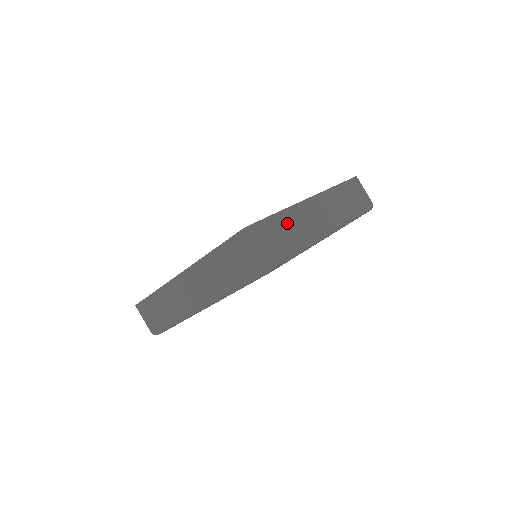
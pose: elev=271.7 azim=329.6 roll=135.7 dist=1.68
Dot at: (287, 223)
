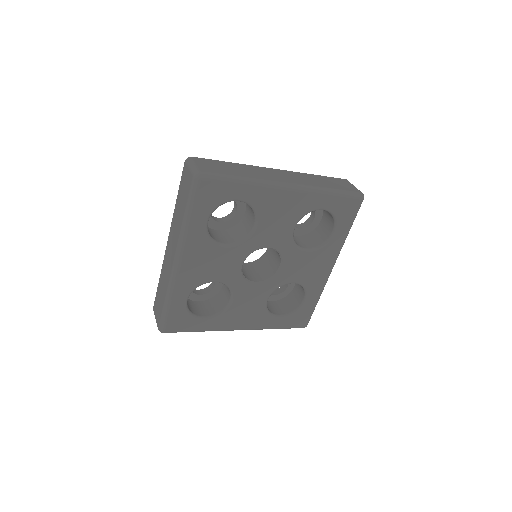
Dot at: (234, 167)
